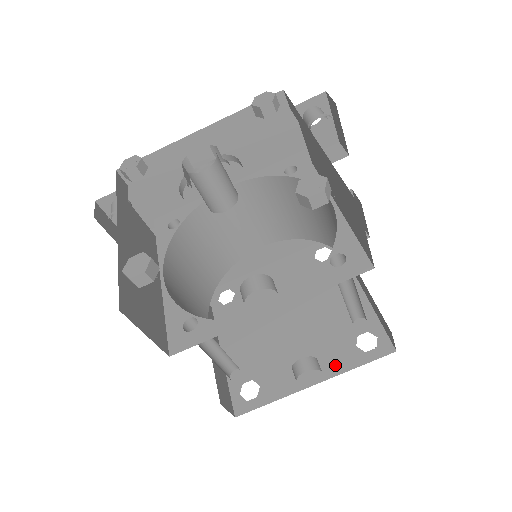
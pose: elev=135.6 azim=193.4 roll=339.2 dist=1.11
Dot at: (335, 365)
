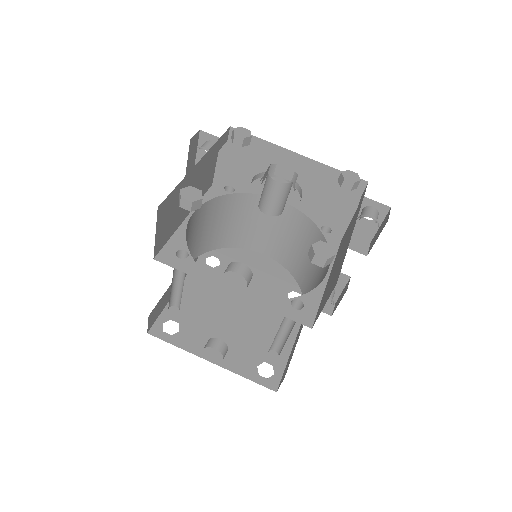
Dot at: (234, 364)
